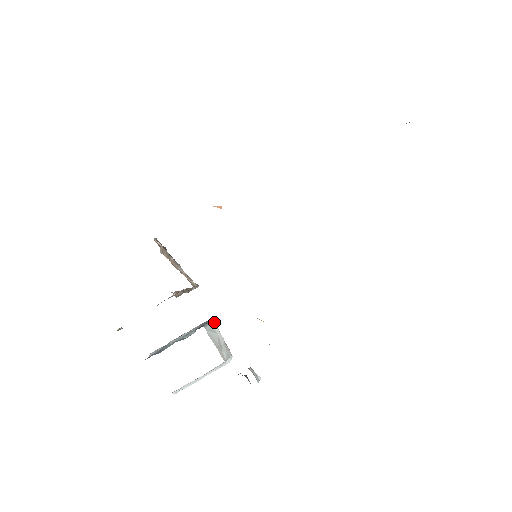
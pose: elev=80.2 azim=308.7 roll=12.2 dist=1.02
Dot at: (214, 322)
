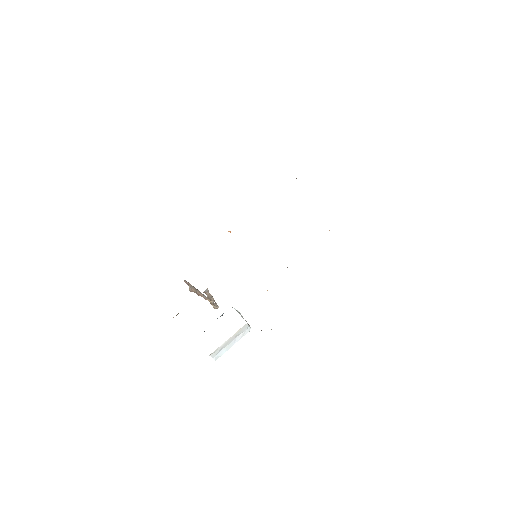
Dot at: occluded
